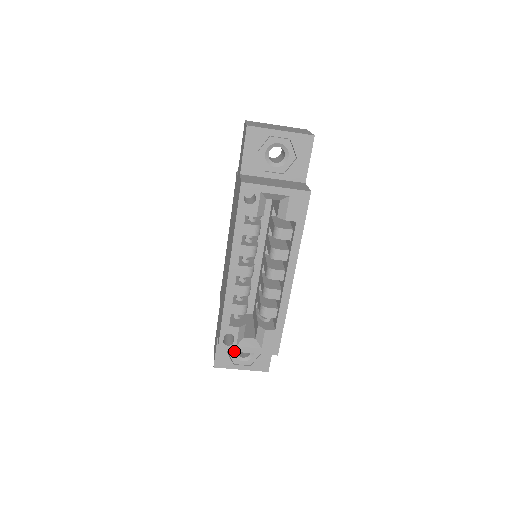
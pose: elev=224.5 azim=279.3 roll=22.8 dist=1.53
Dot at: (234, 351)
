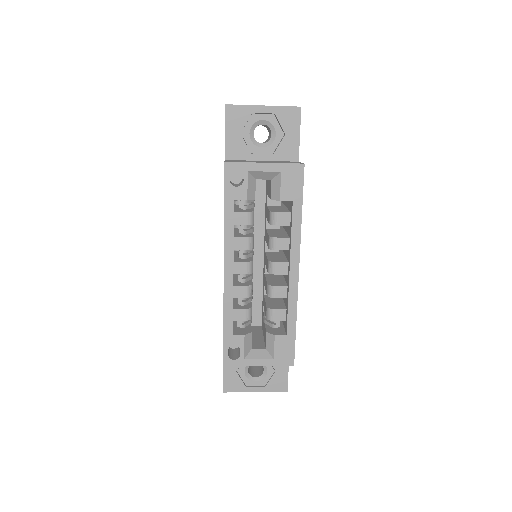
Dot at: occluded
